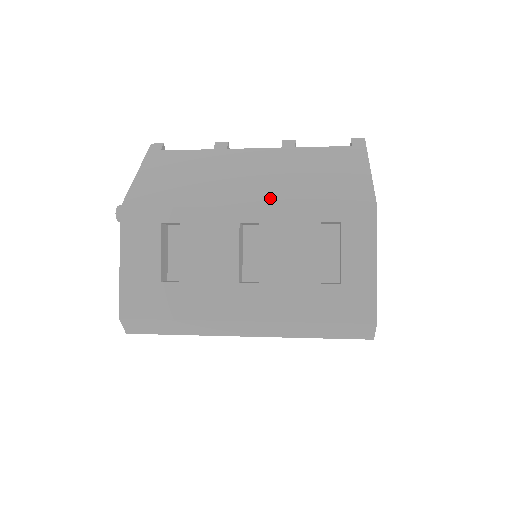
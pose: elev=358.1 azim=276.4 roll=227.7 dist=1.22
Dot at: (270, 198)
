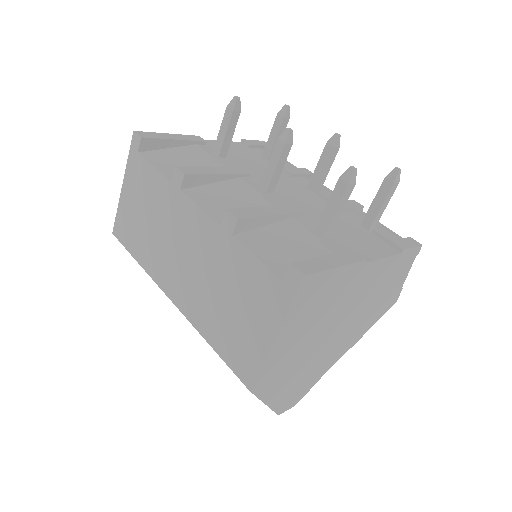
Dot at: (187, 306)
